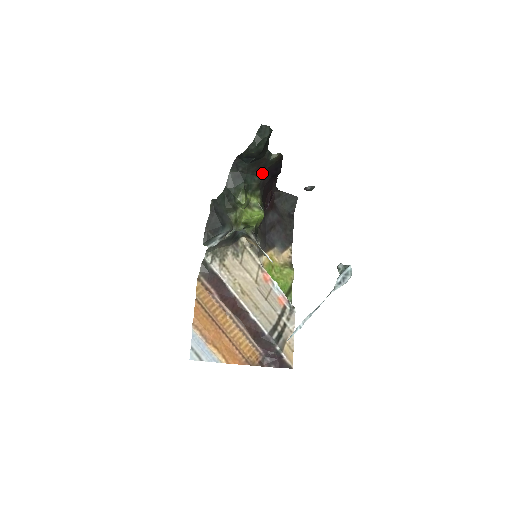
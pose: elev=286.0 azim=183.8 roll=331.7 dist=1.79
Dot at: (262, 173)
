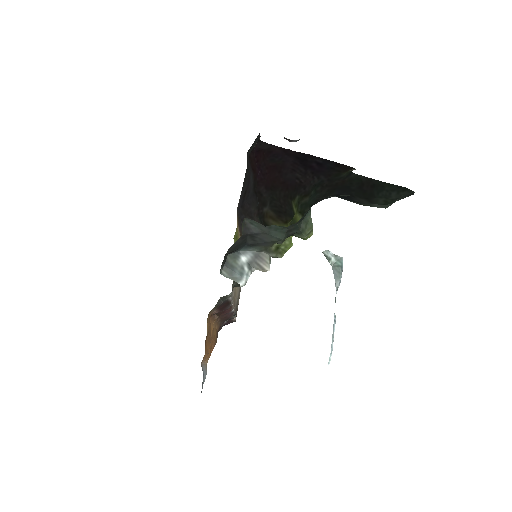
Dot at: (318, 183)
